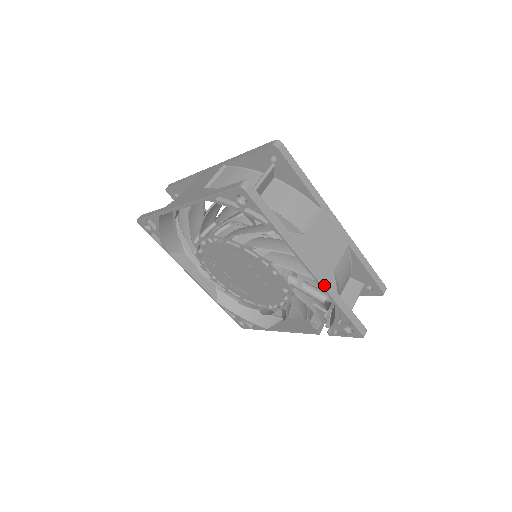
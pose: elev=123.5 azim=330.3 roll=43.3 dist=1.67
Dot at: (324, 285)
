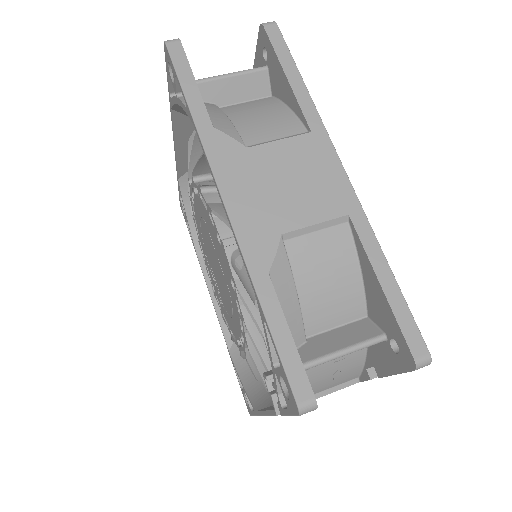
Dot at: (242, 242)
